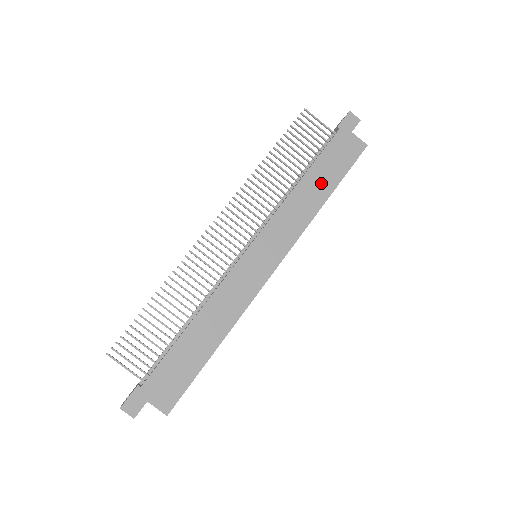
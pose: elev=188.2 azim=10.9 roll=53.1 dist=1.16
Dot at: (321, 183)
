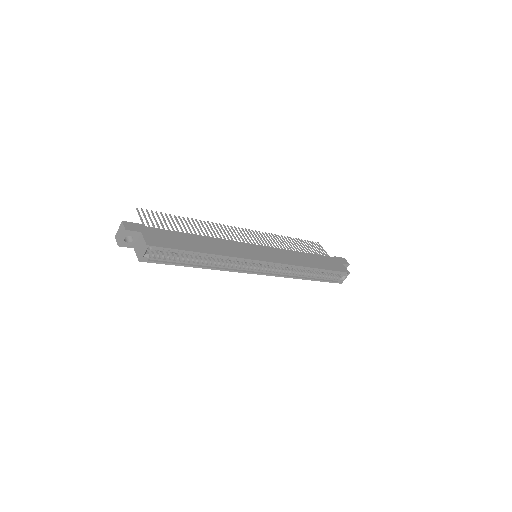
Dot at: (315, 262)
